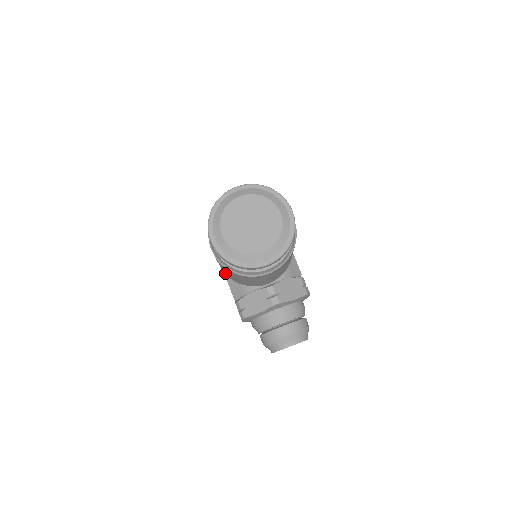
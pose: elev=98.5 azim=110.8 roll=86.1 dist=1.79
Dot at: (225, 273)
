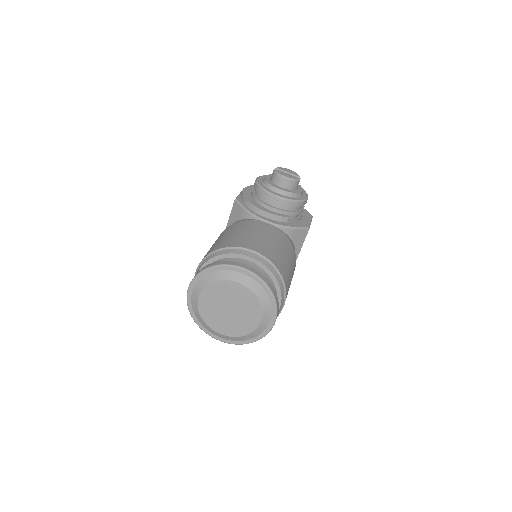
Dot at: occluded
